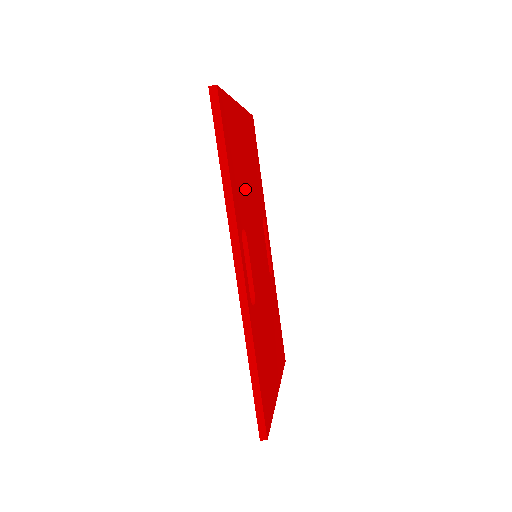
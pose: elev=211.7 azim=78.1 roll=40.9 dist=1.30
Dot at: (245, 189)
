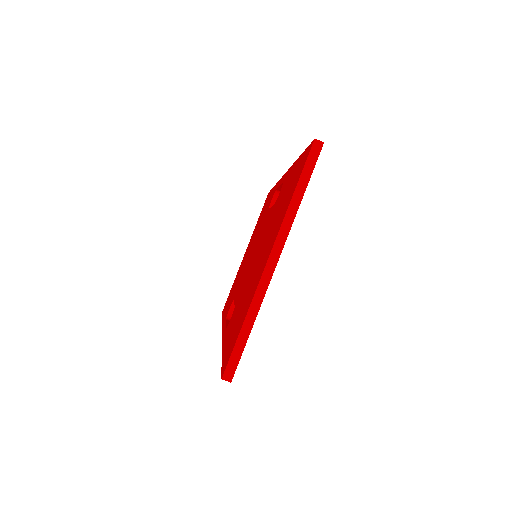
Dot at: occluded
